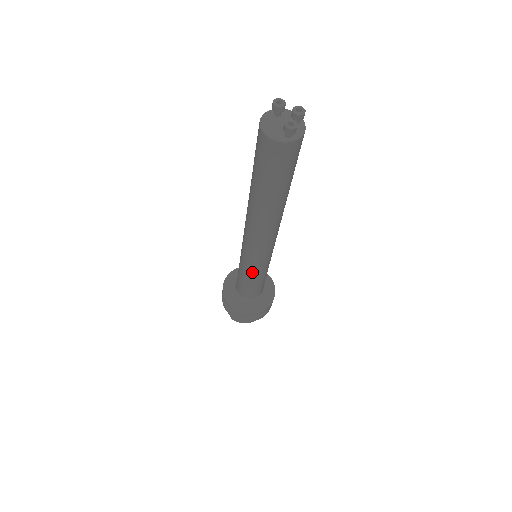
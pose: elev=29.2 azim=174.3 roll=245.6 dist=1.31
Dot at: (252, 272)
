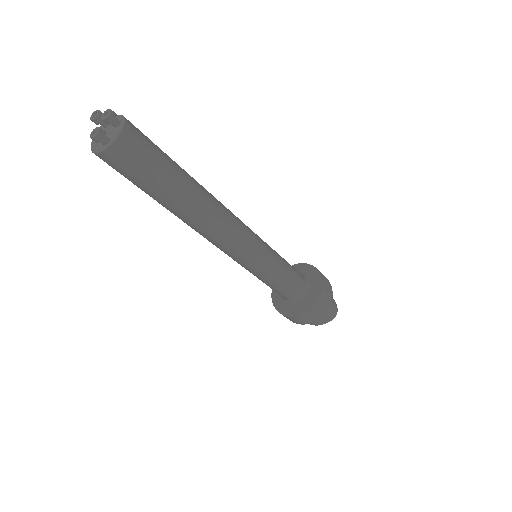
Dot at: (256, 274)
